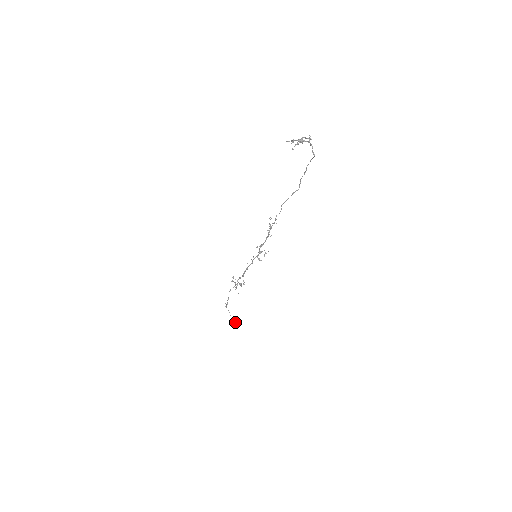
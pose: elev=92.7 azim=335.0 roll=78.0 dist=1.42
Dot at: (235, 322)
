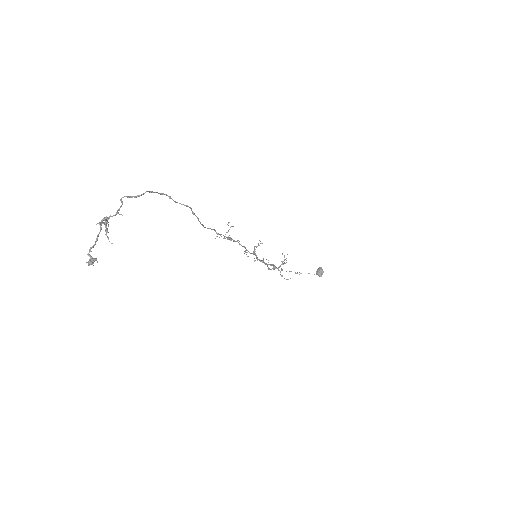
Dot at: (322, 272)
